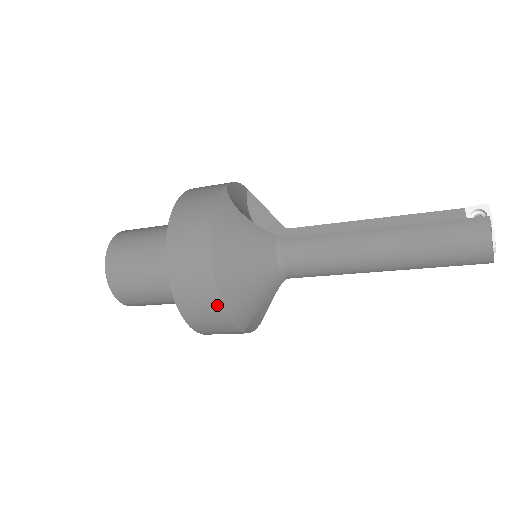
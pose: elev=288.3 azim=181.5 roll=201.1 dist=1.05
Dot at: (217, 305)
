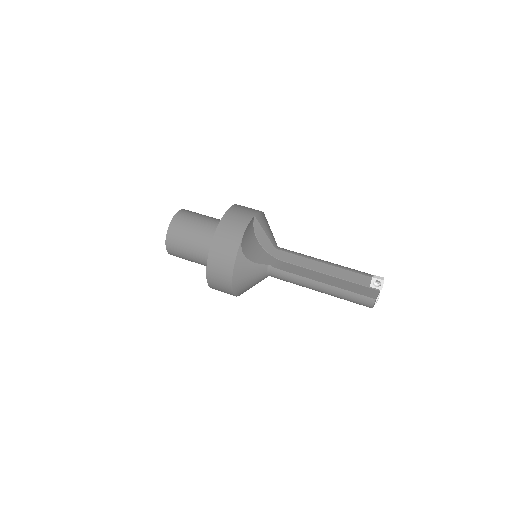
Dot at: occluded
